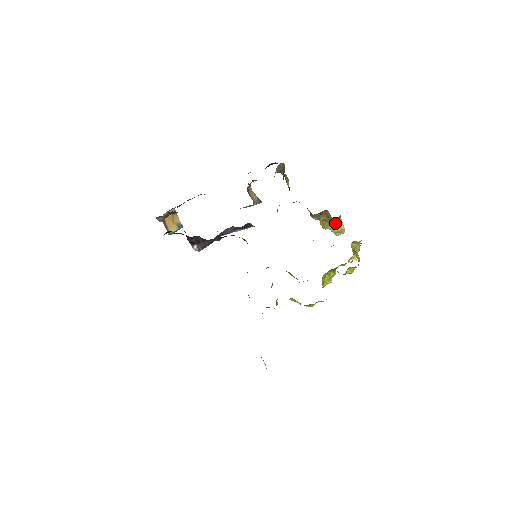
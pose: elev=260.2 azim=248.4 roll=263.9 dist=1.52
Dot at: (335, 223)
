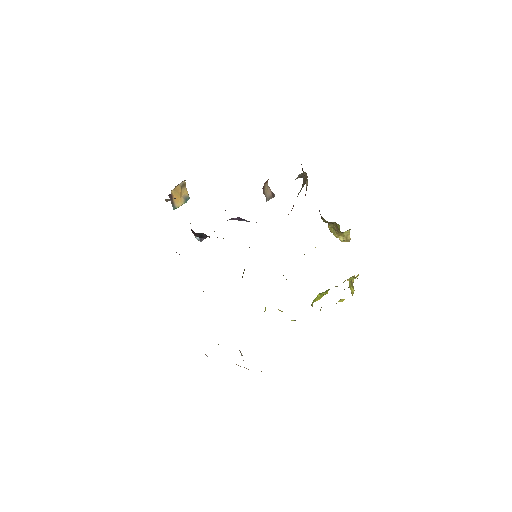
Dot at: (343, 232)
